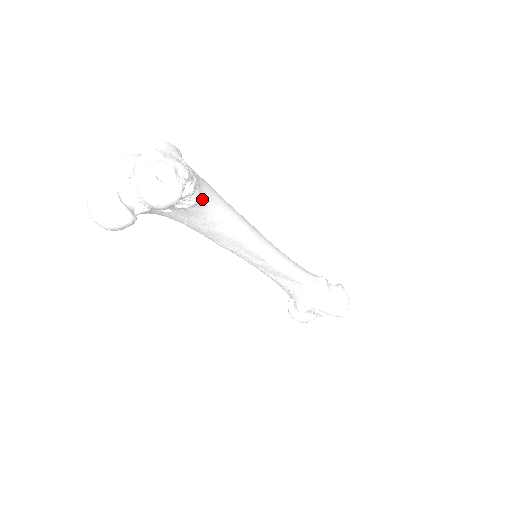
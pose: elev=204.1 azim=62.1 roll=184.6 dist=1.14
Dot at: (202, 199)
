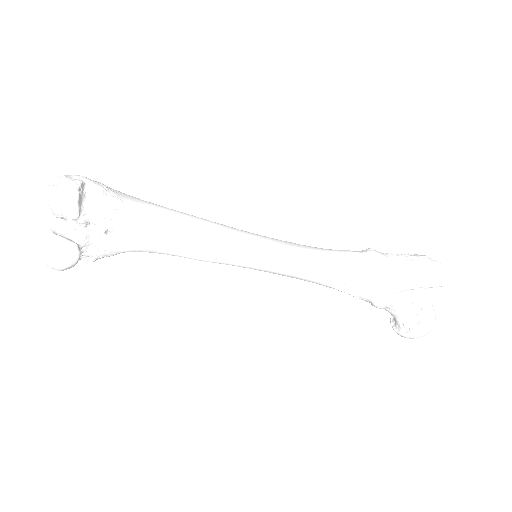
Dot at: (126, 203)
